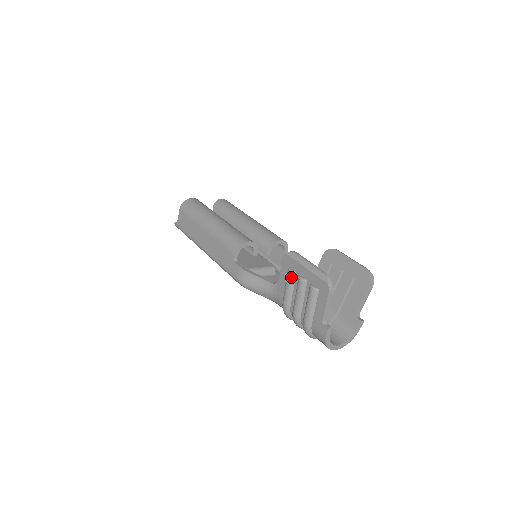
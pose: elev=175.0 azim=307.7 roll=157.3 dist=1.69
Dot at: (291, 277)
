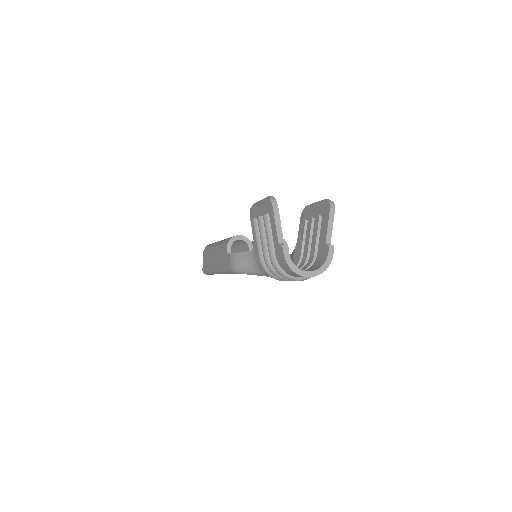
Dot at: (255, 224)
